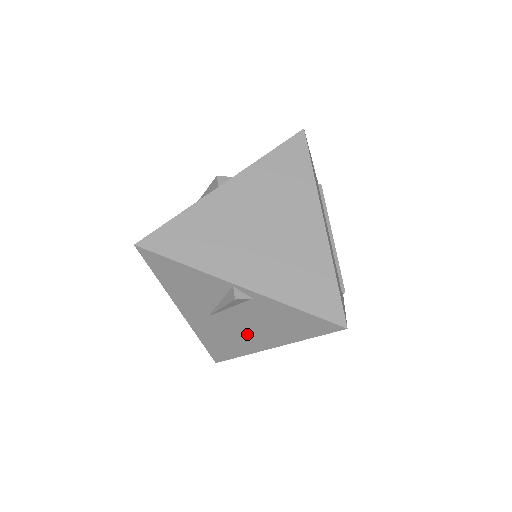
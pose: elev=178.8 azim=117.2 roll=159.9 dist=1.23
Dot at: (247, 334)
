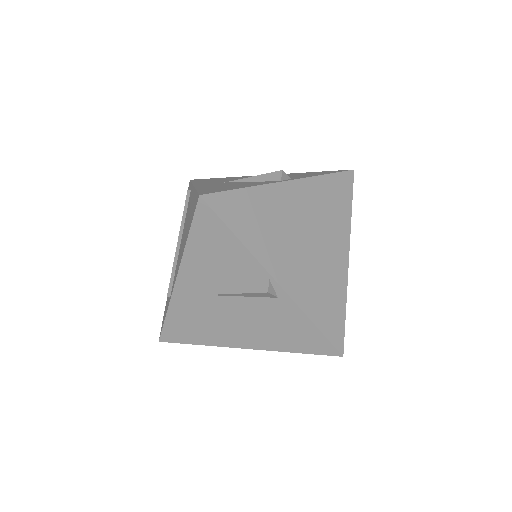
Dot at: (232, 327)
